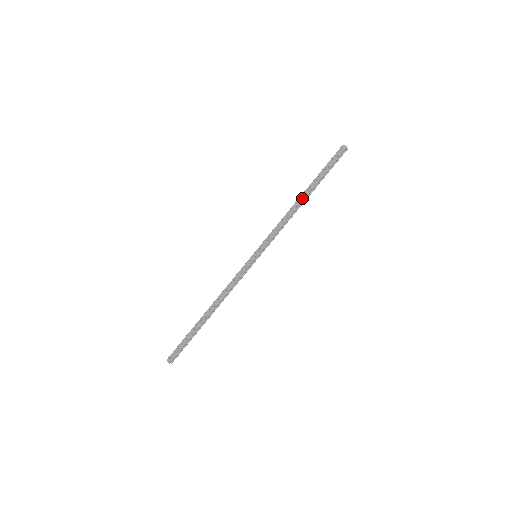
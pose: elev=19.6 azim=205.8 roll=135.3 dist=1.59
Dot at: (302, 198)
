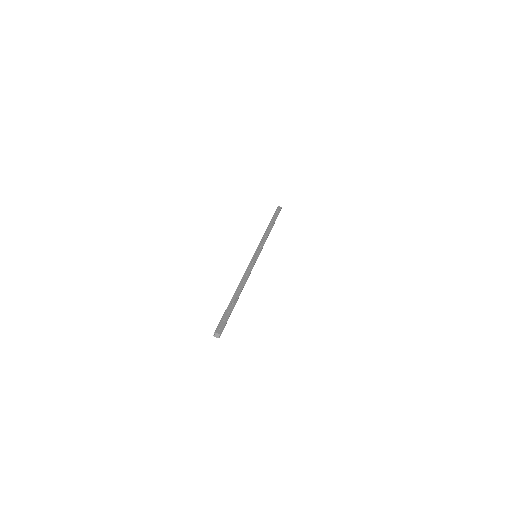
Dot at: (271, 226)
